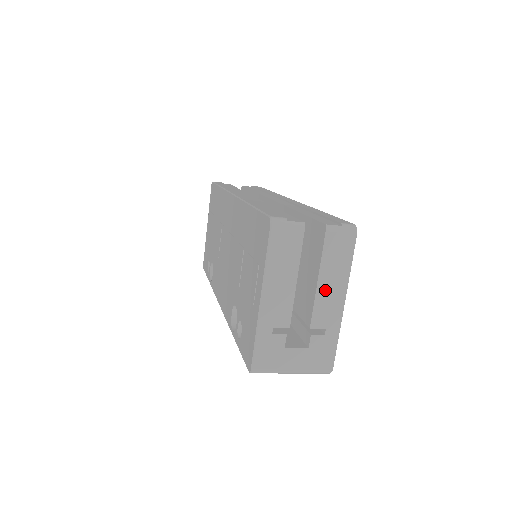
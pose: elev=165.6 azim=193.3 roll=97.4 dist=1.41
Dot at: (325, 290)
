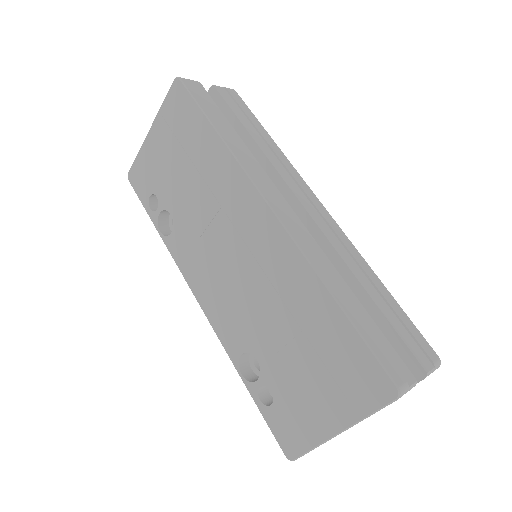
Dot at: occluded
